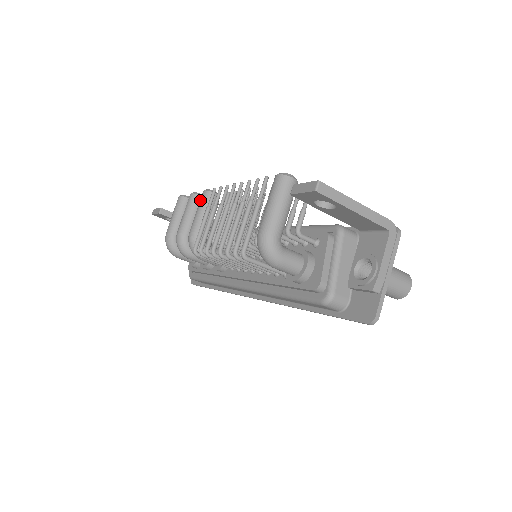
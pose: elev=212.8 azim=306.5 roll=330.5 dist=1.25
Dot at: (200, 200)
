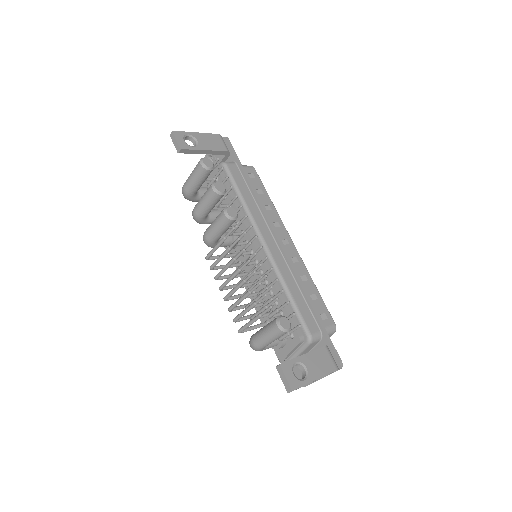
Dot at: (219, 219)
